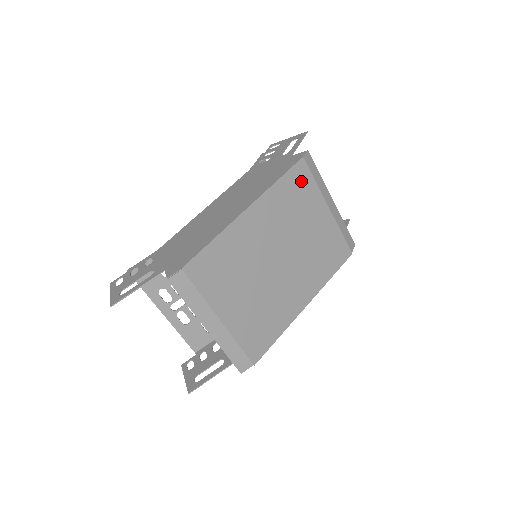
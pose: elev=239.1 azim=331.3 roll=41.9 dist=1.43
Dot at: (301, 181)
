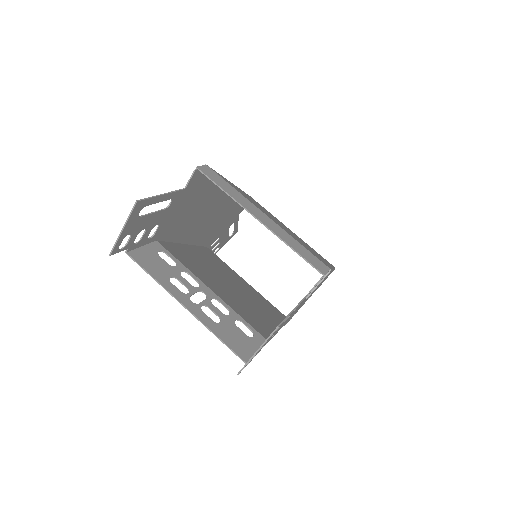
Dot at: (259, 204)
